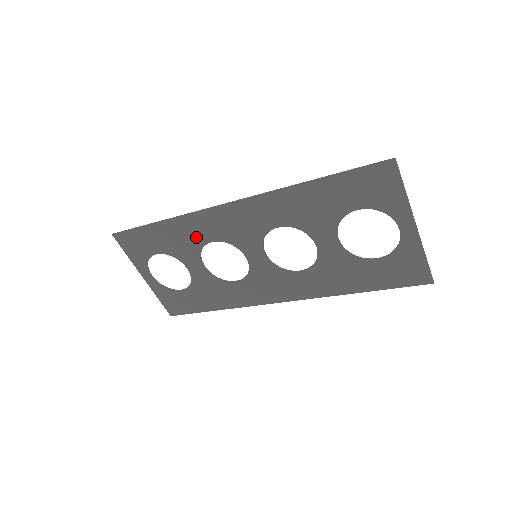
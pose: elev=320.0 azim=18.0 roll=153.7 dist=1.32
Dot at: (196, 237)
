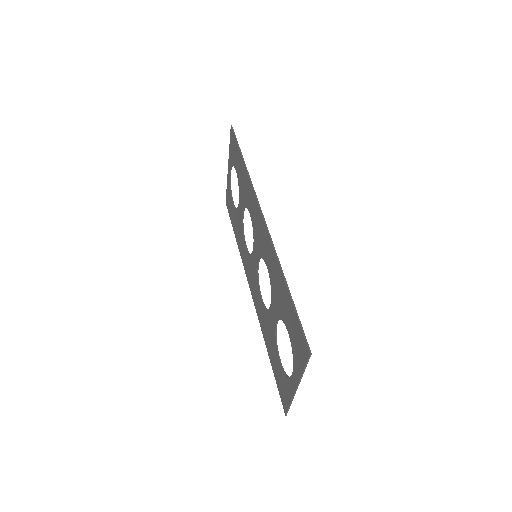
Dot at: (248, 198)
